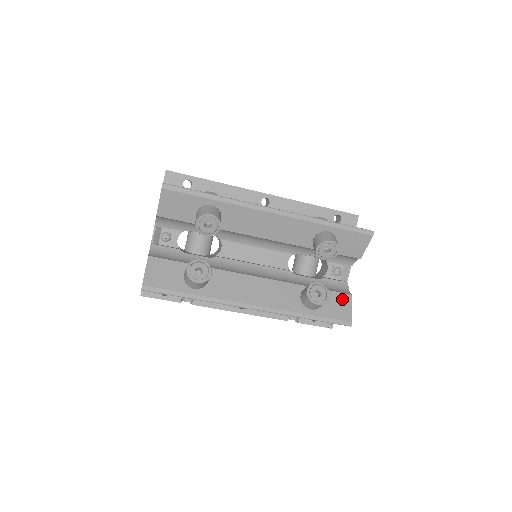
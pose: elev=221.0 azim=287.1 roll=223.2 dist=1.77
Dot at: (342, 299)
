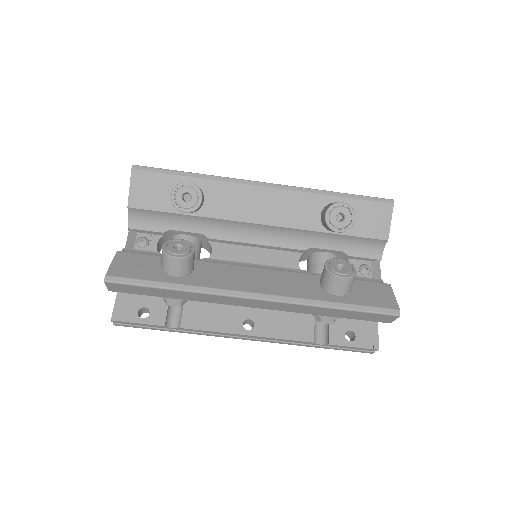
Dot at: (378, 288)
